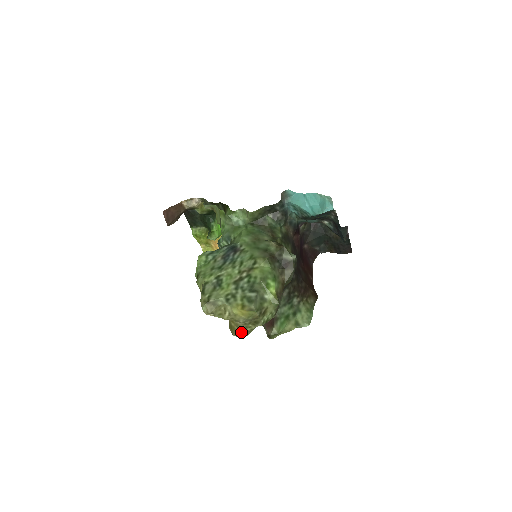
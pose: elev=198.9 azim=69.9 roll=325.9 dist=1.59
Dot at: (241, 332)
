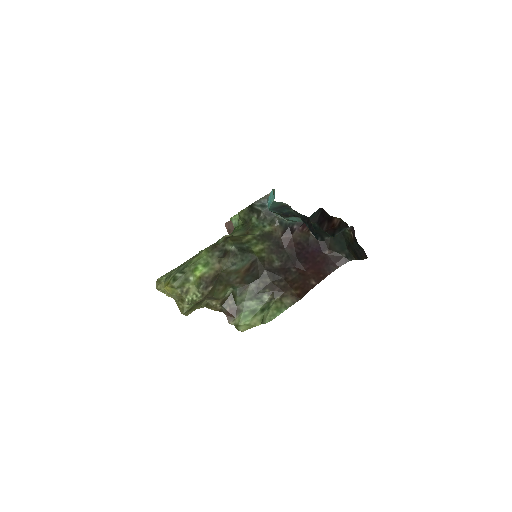
Dot at: (180, 309)
